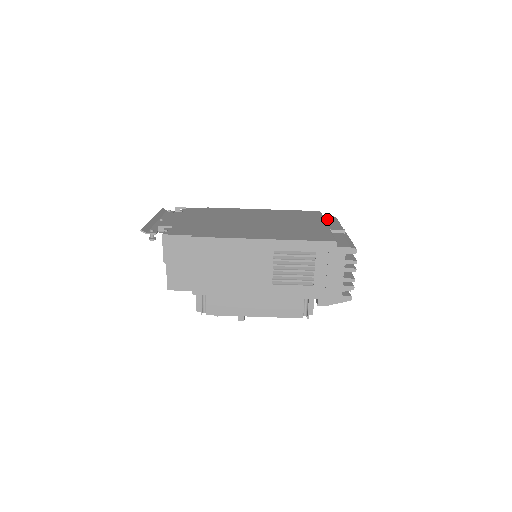
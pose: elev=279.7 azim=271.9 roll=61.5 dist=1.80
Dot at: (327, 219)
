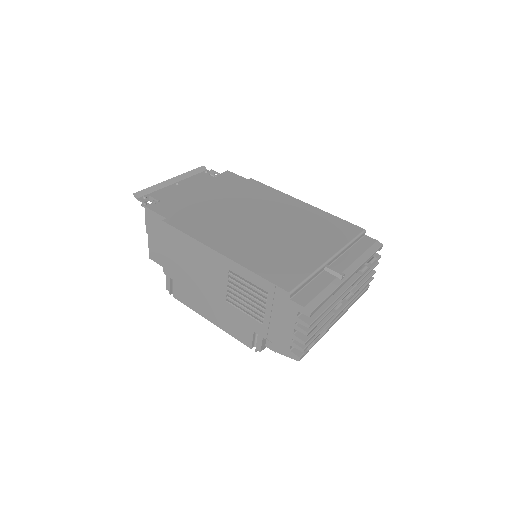
Dot at: (361, 245)
